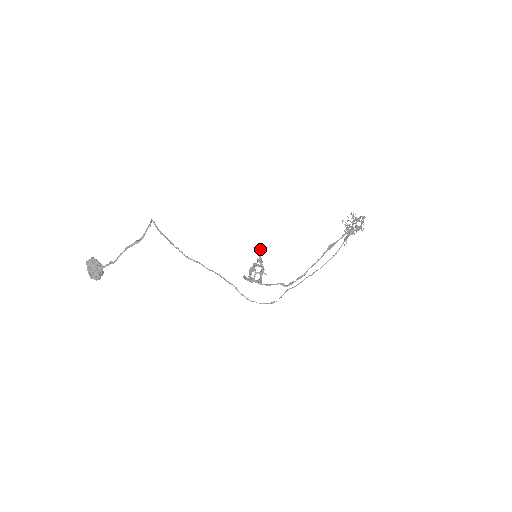
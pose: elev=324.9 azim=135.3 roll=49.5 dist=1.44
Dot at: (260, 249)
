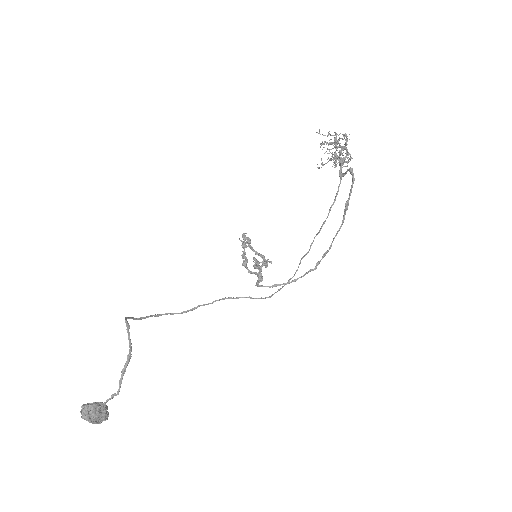
Dot at: (247, 240)
